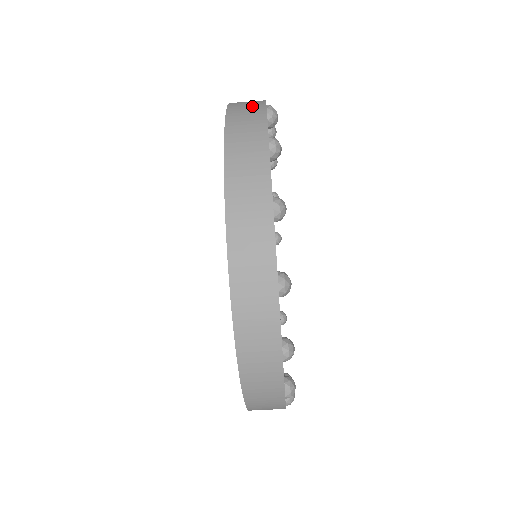
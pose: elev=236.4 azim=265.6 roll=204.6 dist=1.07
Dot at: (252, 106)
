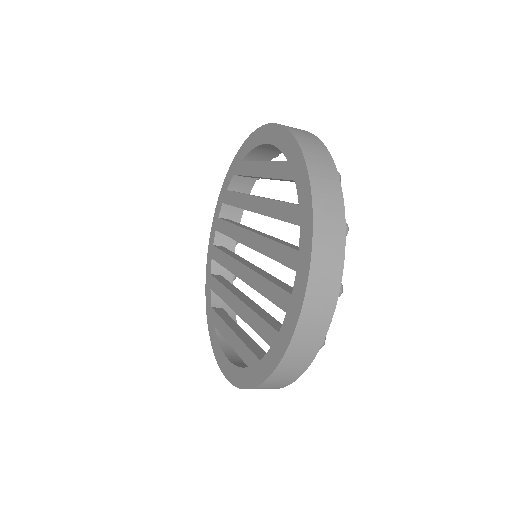
Dot at: (309, 136)
